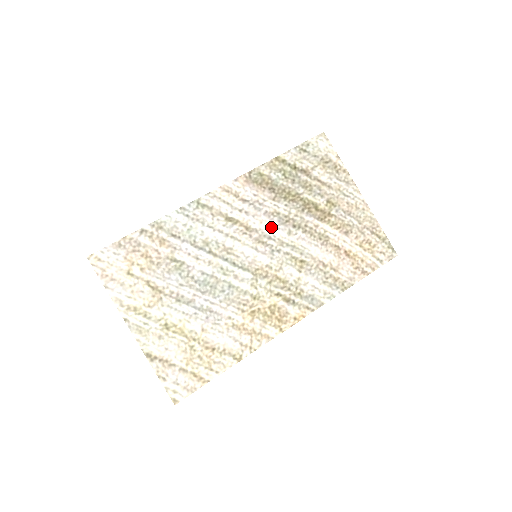
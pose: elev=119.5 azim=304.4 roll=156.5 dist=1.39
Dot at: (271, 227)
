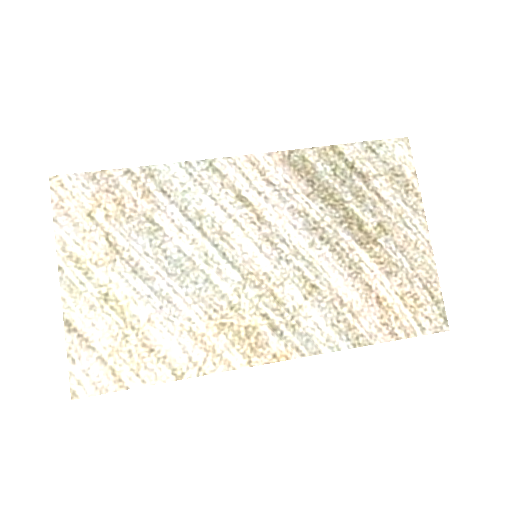
Dot at: (291, 228)
